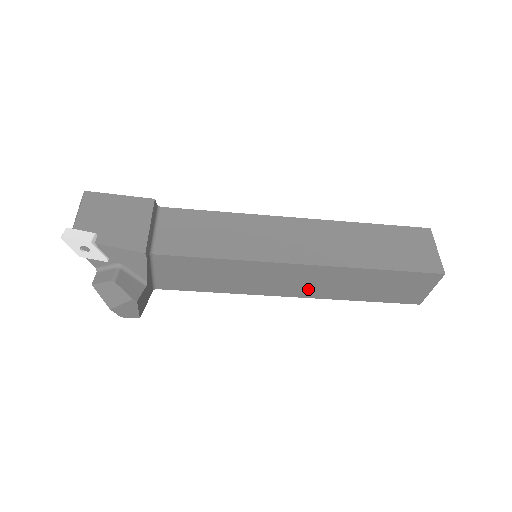
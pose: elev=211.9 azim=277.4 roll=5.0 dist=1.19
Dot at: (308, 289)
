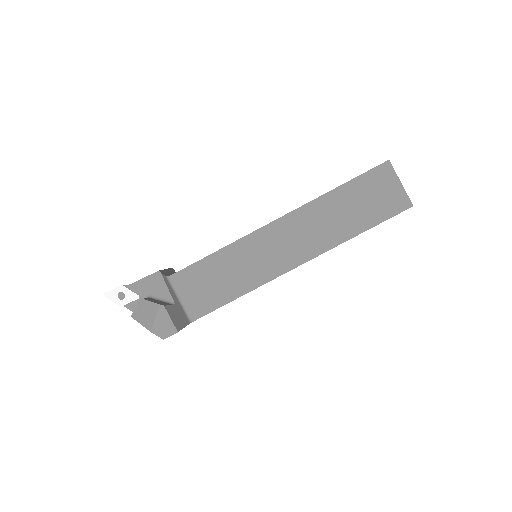
Dot at: (305, 246)
